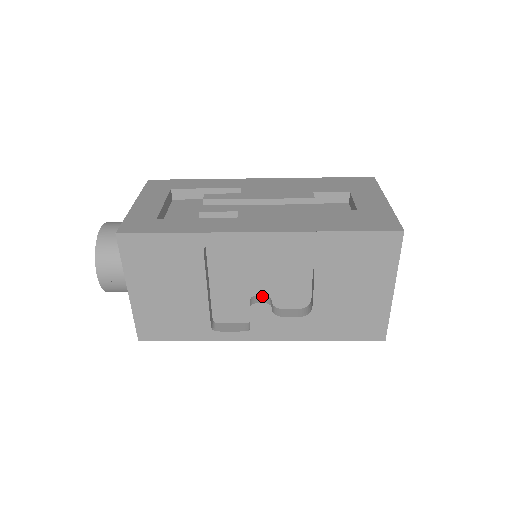
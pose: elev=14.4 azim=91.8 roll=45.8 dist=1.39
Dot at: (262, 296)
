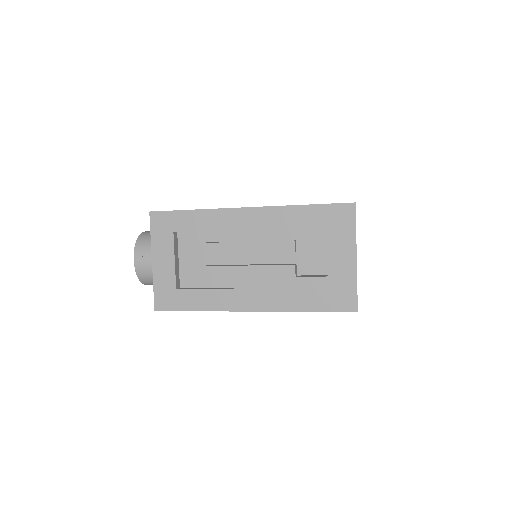
Dot at: occluded
